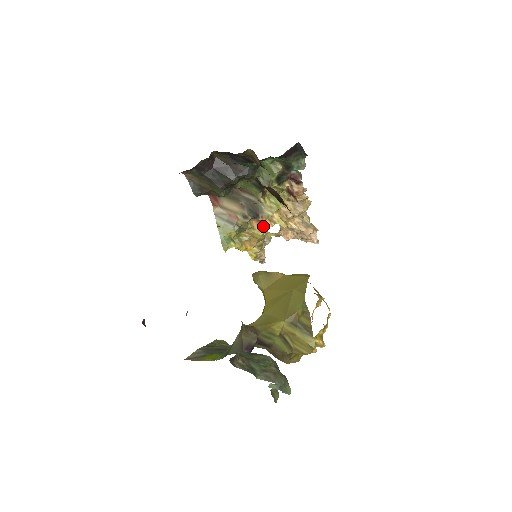
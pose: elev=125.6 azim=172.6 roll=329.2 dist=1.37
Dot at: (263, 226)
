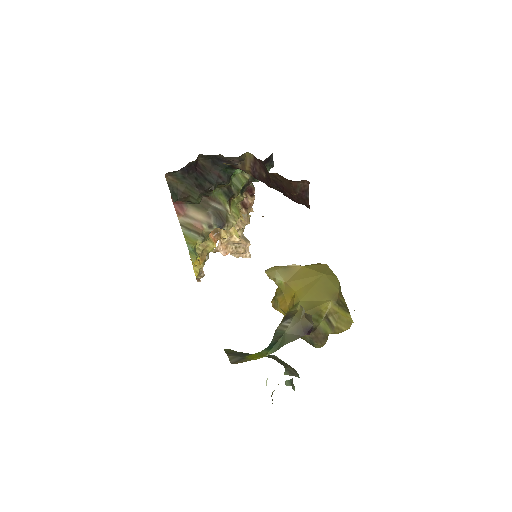
Dot at: (218, 238)
